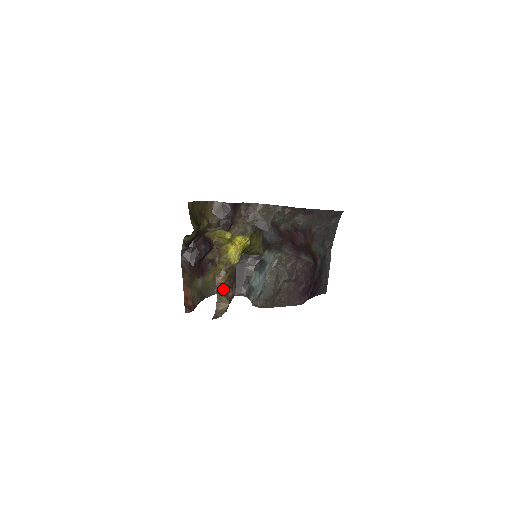
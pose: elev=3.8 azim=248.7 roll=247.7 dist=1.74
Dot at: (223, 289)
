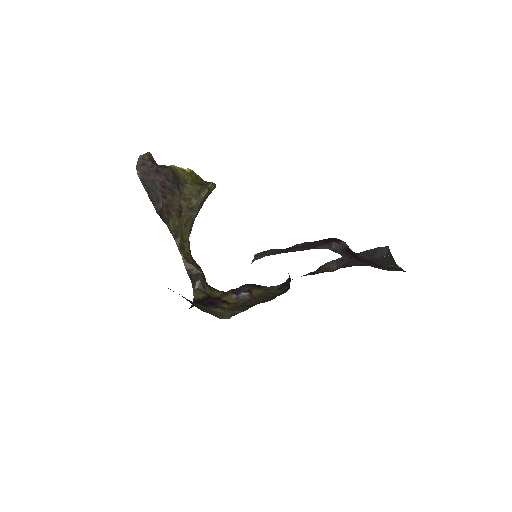
Dot at: occluded
